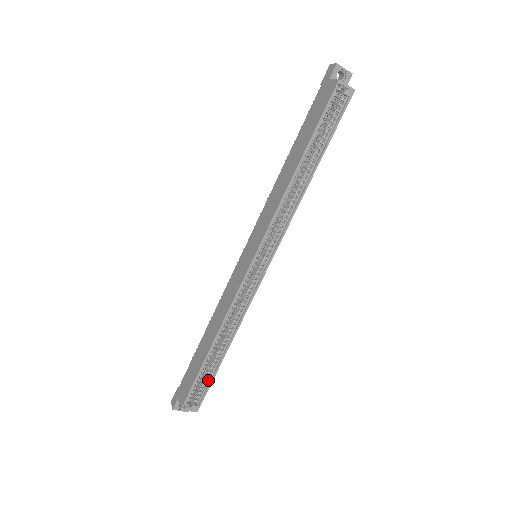
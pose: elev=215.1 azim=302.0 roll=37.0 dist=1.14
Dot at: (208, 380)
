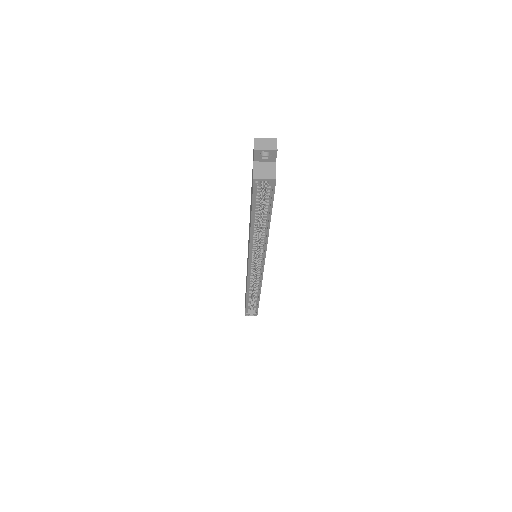
Dot at: (256, 306)
